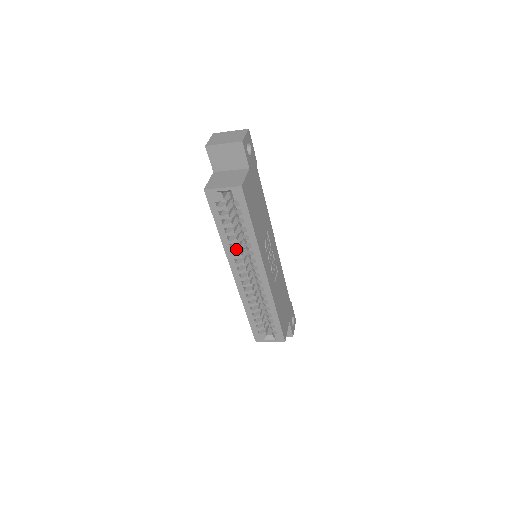
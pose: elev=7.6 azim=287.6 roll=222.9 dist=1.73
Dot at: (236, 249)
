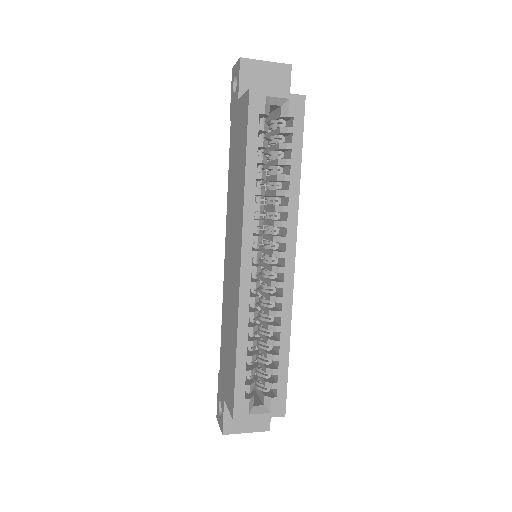
Dot at: (261, 208)
